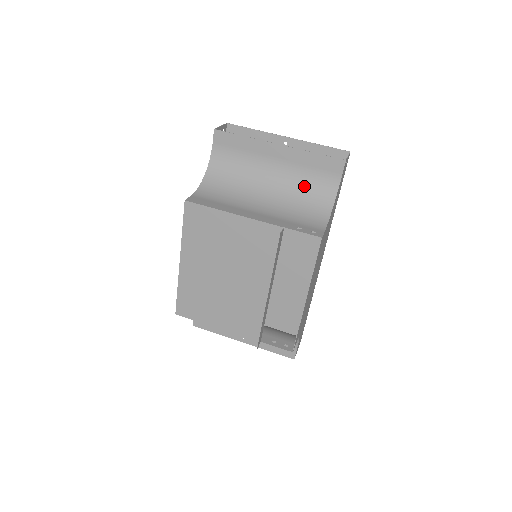
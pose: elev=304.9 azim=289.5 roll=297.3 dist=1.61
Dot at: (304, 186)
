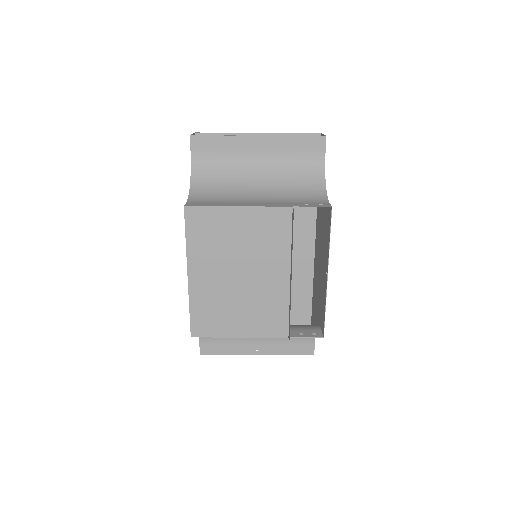
Dot at: (292, 170)
